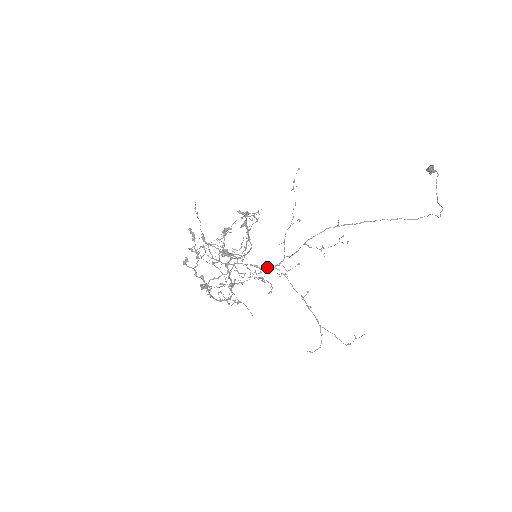
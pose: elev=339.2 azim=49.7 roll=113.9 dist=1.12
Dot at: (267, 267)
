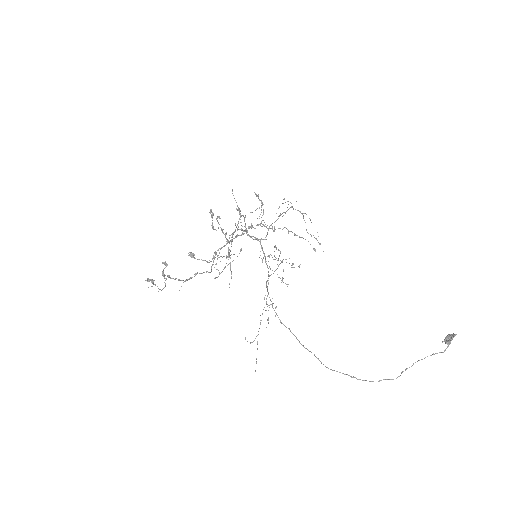
Dot at: occluded
